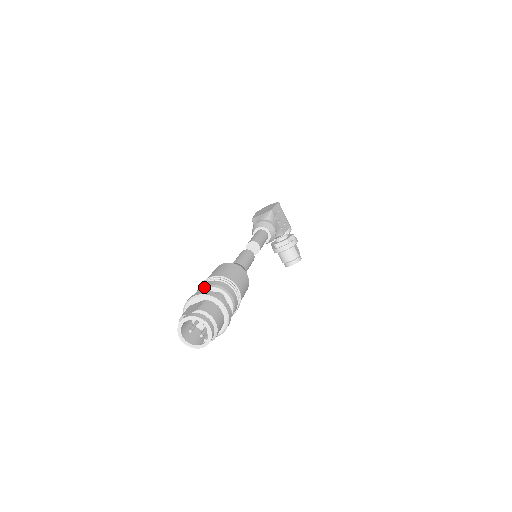
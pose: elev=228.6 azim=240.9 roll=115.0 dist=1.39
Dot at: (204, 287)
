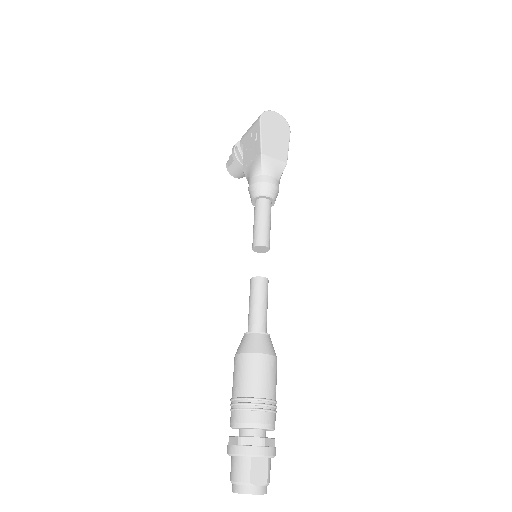
Dot at: (265, 428)
